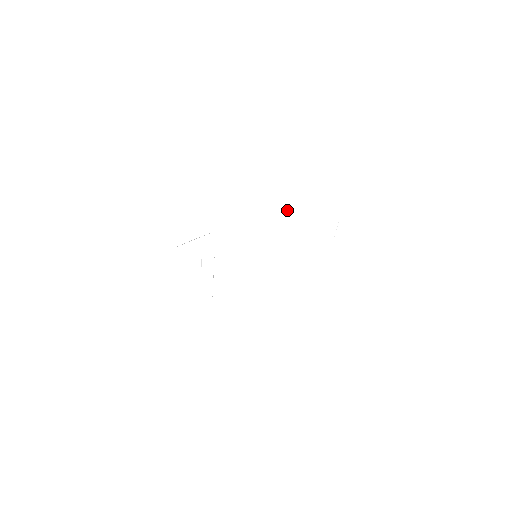
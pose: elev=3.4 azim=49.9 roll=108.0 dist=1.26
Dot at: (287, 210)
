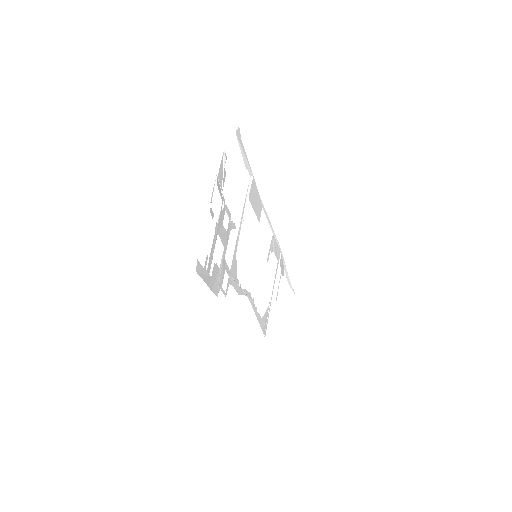
Dot at: (249, 183)
